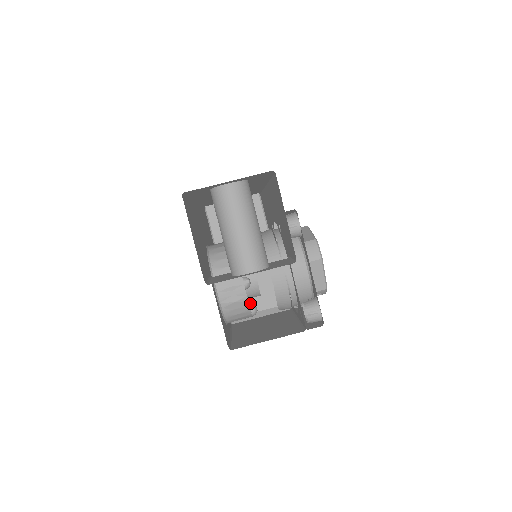
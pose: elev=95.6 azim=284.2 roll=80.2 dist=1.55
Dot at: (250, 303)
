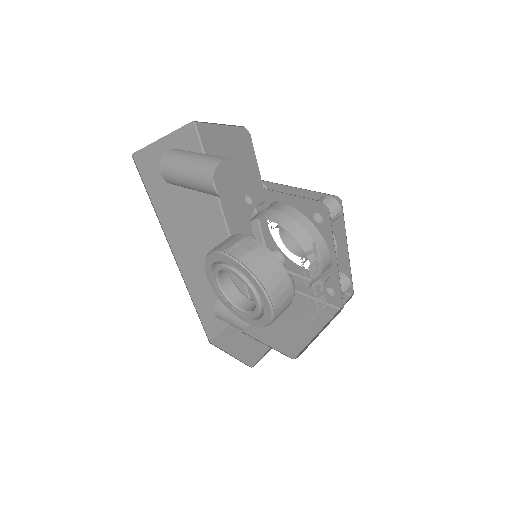
Dot at: (301, 335)
